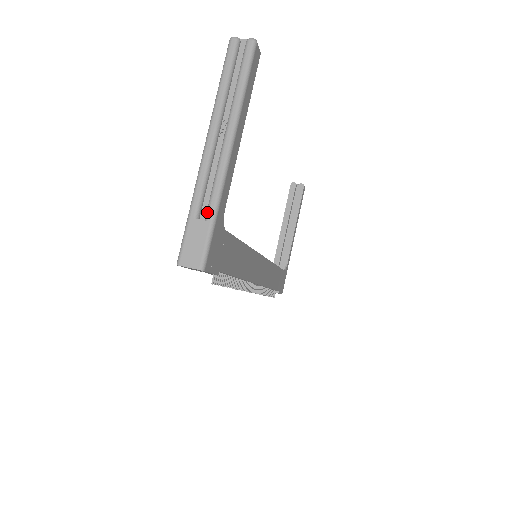
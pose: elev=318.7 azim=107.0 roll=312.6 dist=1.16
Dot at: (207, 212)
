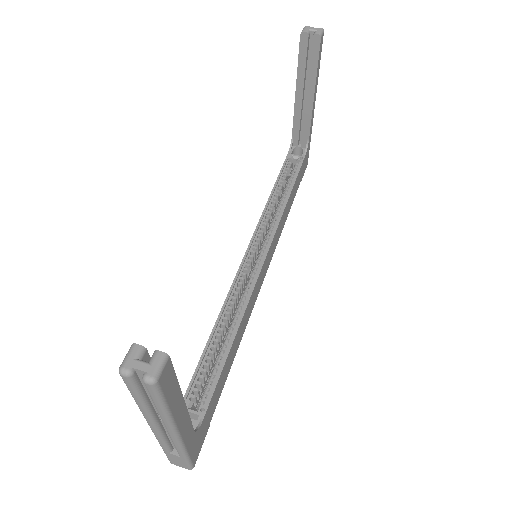
Dot at: (178, 454)
